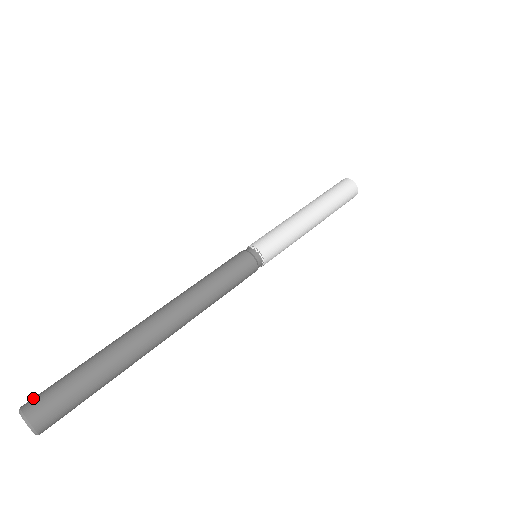
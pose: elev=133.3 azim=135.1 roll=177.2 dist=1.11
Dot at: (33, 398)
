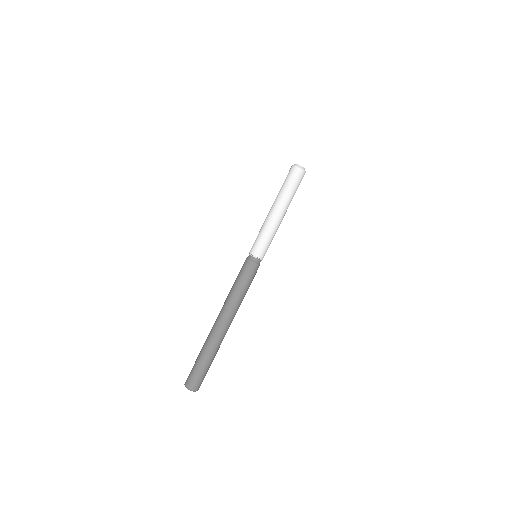
Dot at: (189, 381)
